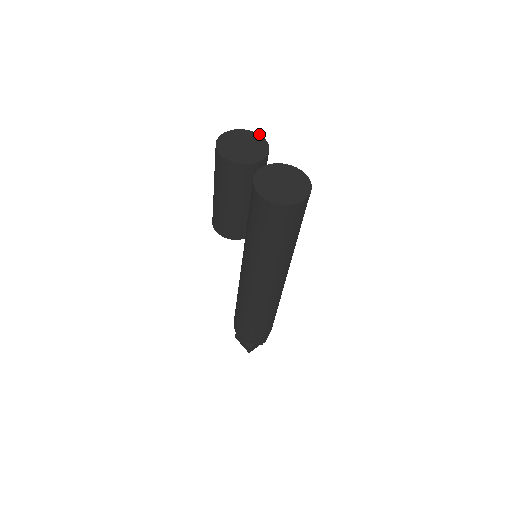
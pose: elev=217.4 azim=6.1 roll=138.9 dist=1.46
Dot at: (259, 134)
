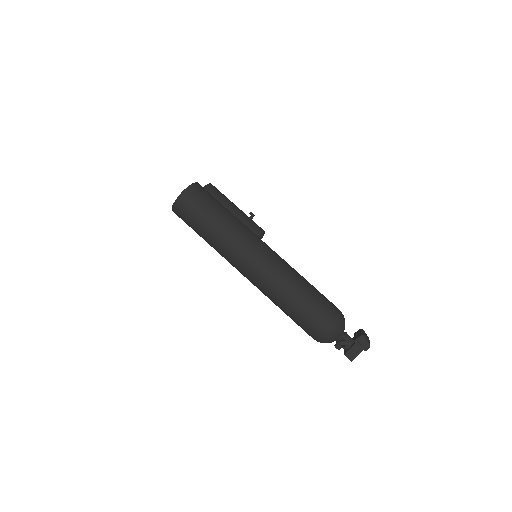
Dot at: occluded
